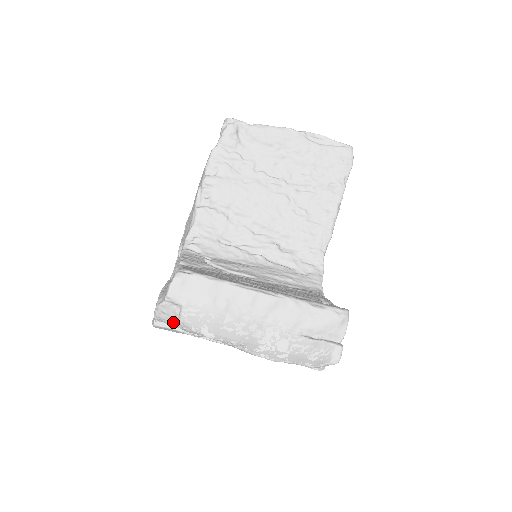
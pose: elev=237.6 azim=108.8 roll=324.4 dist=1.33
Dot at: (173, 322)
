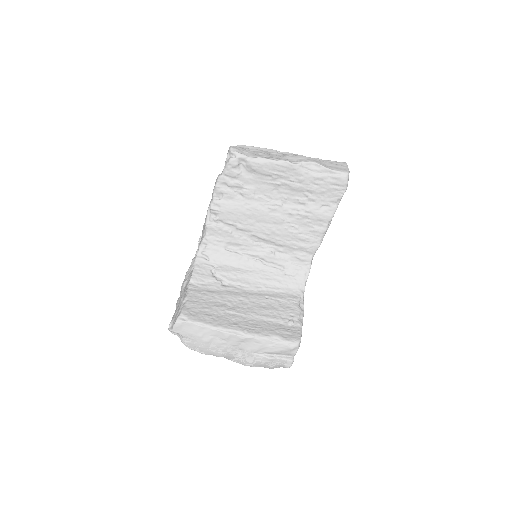
Dot at: occluded
